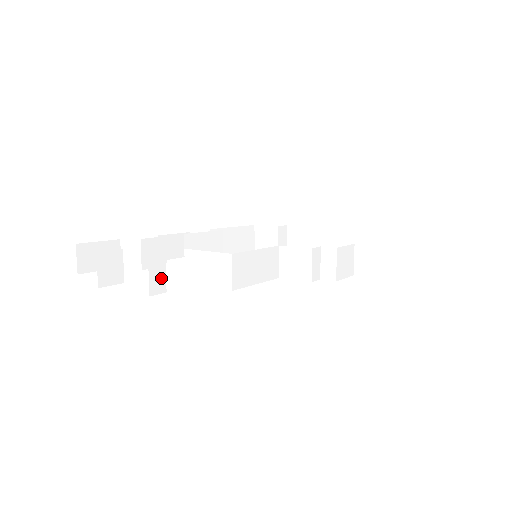
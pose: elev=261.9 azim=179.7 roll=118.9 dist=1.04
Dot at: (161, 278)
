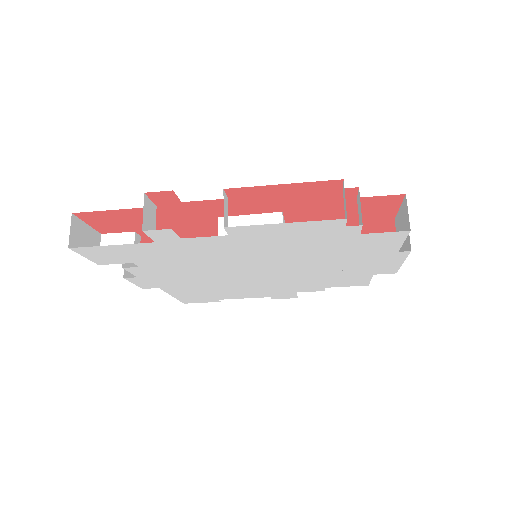
Dot at: (226, 218)
